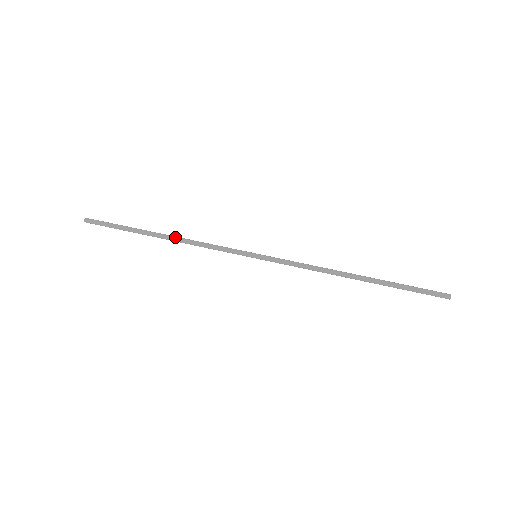
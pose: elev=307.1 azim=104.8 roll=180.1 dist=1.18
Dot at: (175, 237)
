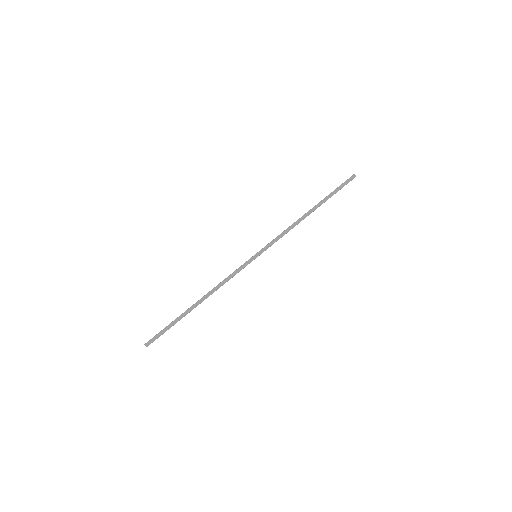
Dot at: occluded
